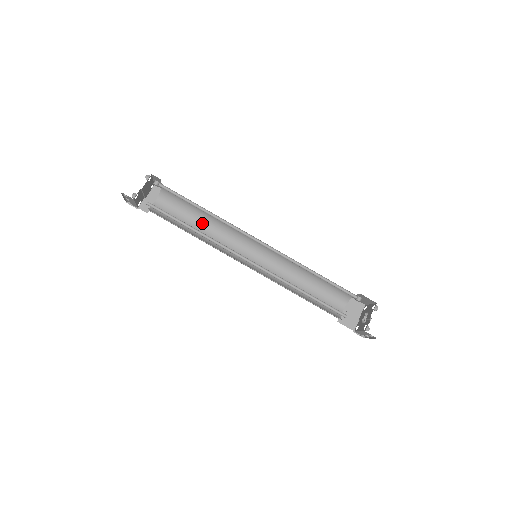
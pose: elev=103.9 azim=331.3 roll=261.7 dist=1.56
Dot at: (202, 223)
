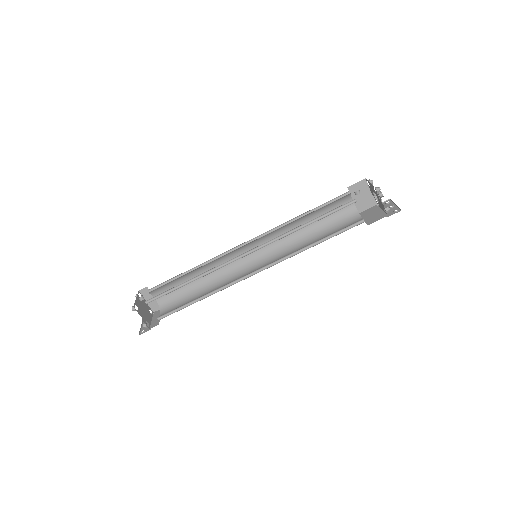
Dot at: (197, 274)
